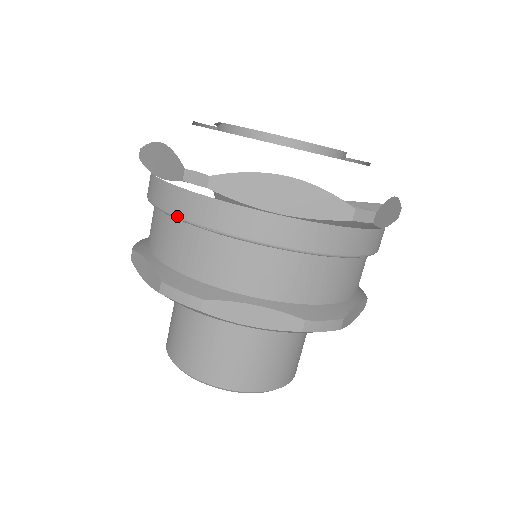
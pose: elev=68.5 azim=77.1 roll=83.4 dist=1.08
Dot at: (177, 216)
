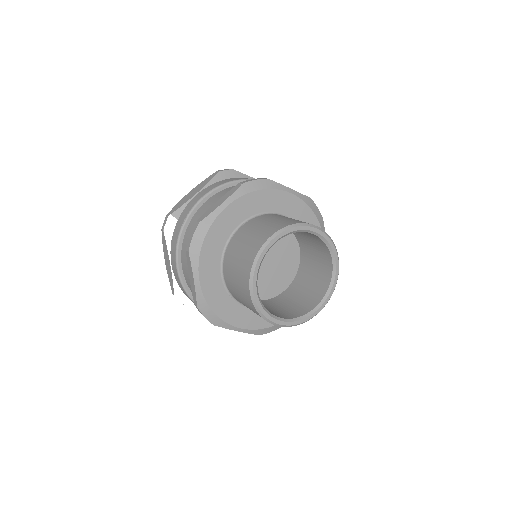
Dot at: (176, 243)
